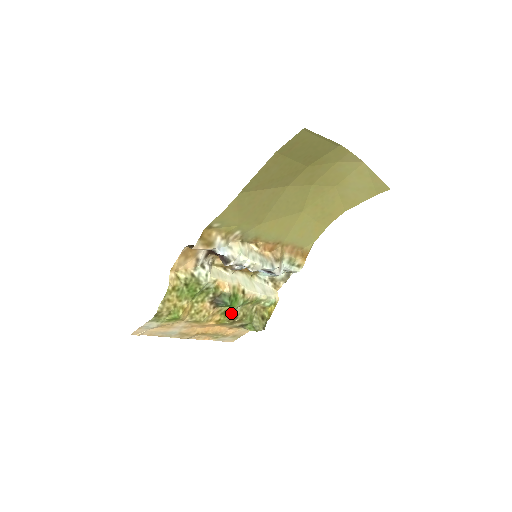
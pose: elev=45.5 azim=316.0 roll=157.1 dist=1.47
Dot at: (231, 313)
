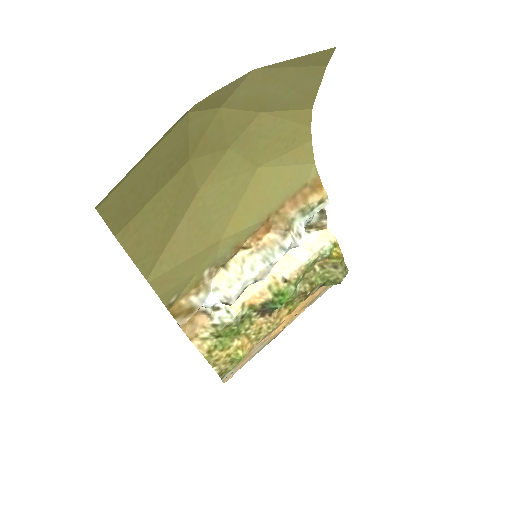
Dot at: (295, 297)
